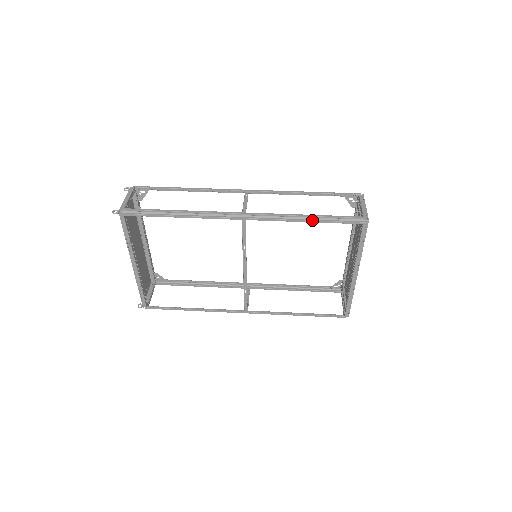
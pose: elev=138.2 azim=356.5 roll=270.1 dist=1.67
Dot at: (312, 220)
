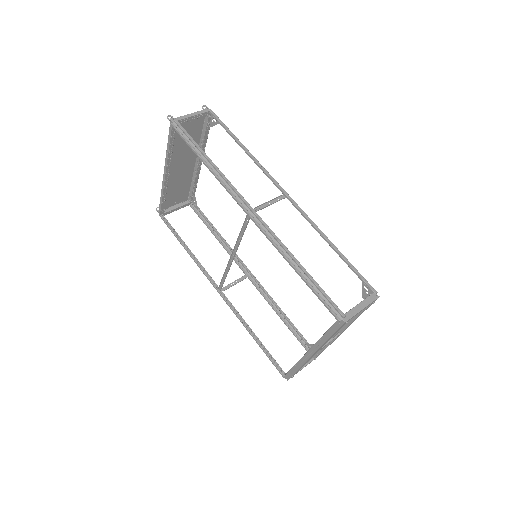
Dot at: (298, 271)
